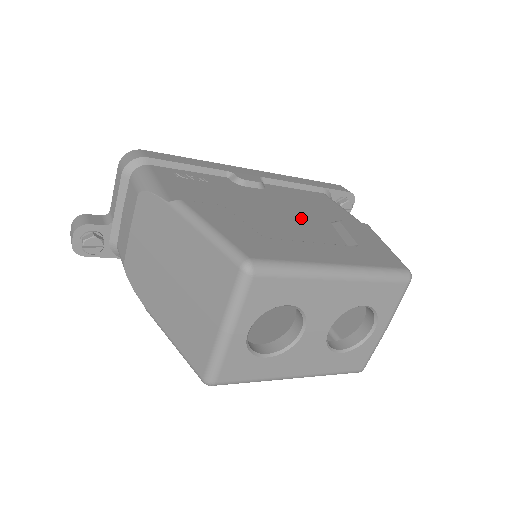
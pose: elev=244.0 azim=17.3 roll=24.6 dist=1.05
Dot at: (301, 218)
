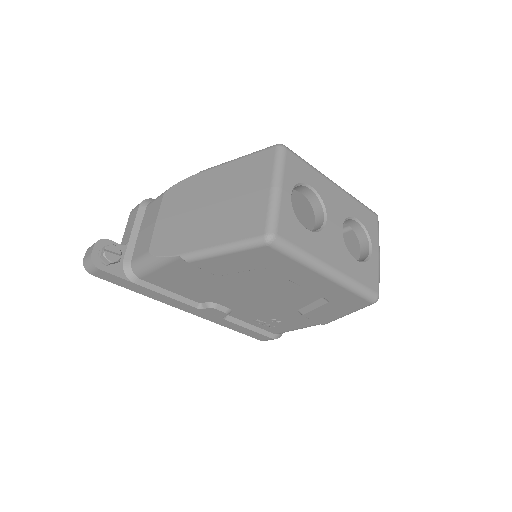
Dot at: occluded
